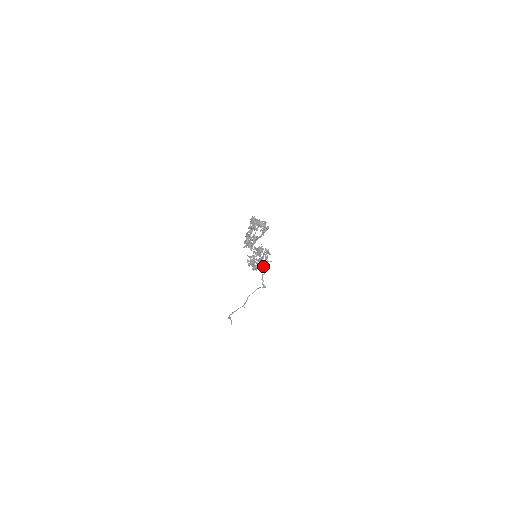
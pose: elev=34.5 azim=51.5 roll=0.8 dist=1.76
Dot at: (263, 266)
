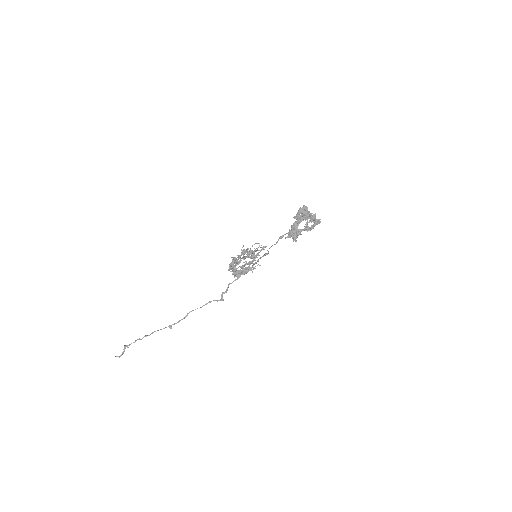
Dot at: (247, 271)
